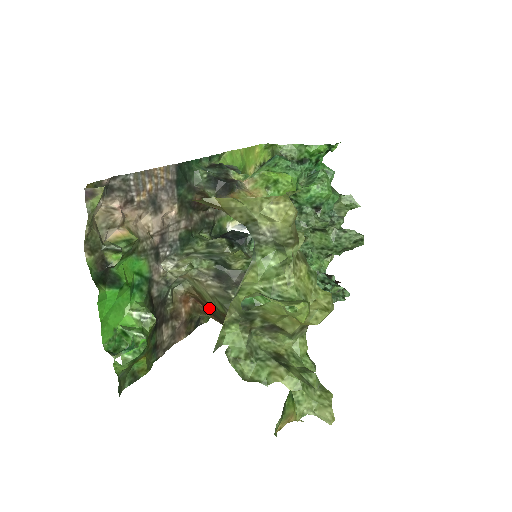
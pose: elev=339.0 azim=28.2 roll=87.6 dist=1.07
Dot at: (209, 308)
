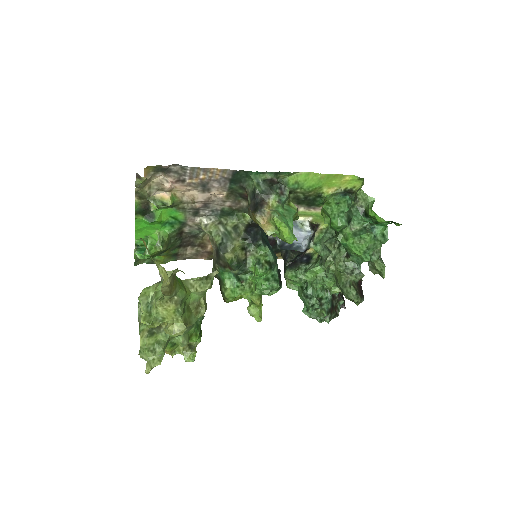
Dot at: occluded
